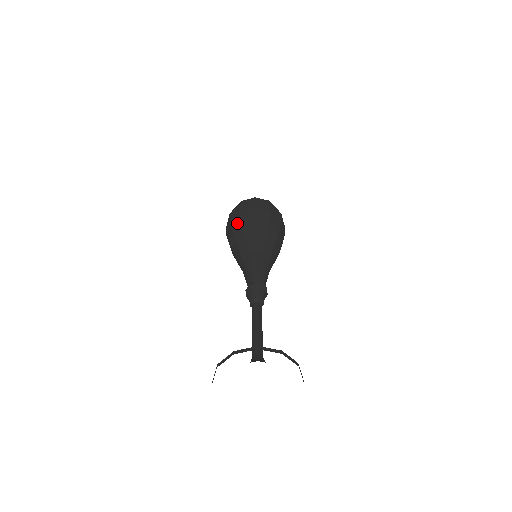
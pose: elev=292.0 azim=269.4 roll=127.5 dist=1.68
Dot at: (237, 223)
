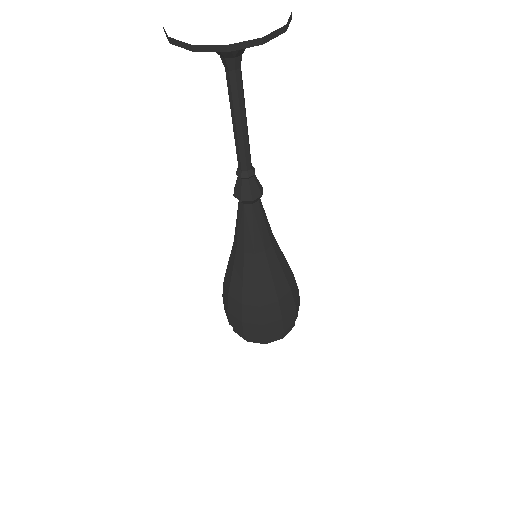
Dot at: occluded
